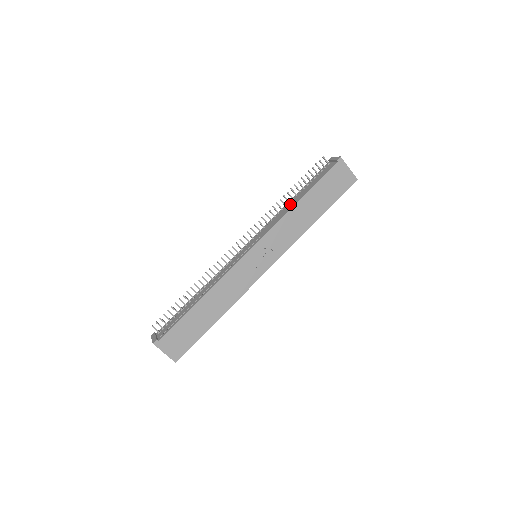
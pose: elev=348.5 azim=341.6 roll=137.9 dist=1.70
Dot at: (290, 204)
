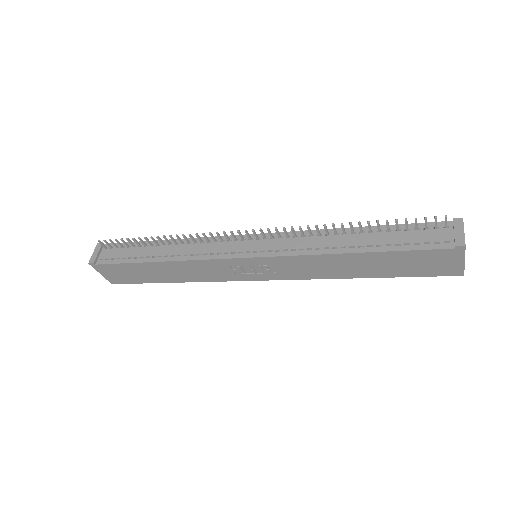
Dot at: (341, 240)
